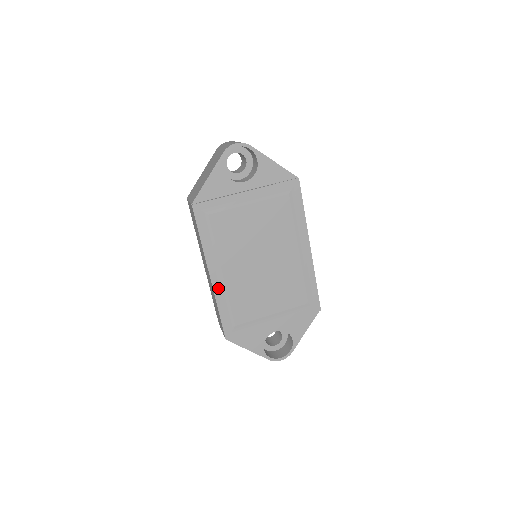
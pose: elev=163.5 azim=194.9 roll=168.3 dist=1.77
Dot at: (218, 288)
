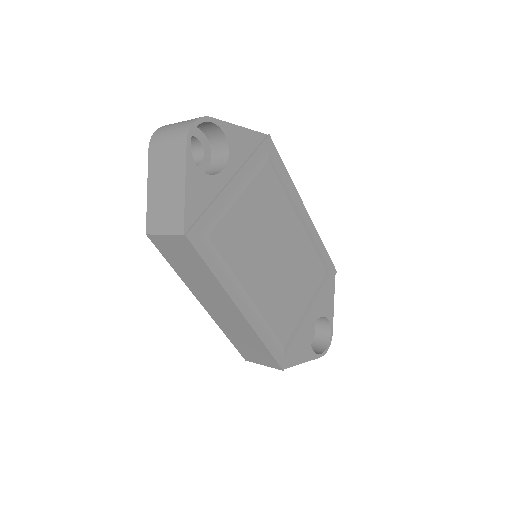
Dot at: (253, 319)
